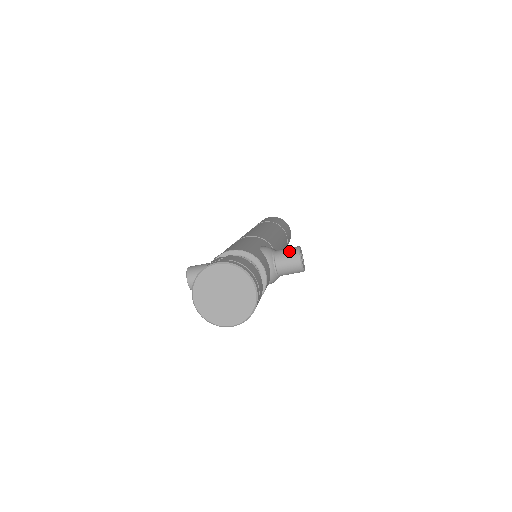
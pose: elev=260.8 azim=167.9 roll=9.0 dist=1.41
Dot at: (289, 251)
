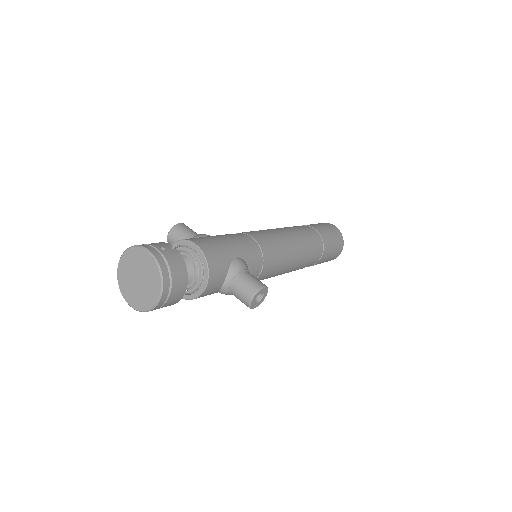
Dot at: (251, 283)
